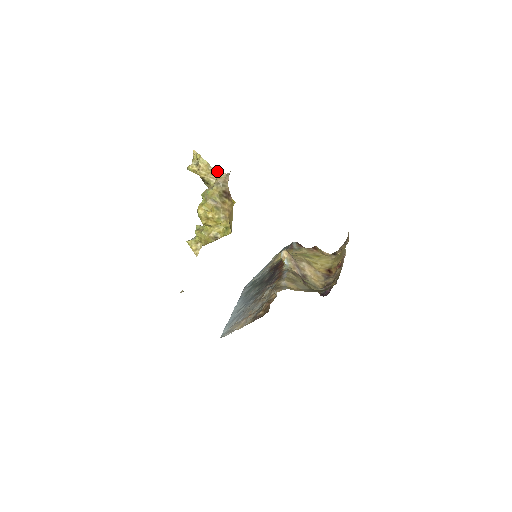
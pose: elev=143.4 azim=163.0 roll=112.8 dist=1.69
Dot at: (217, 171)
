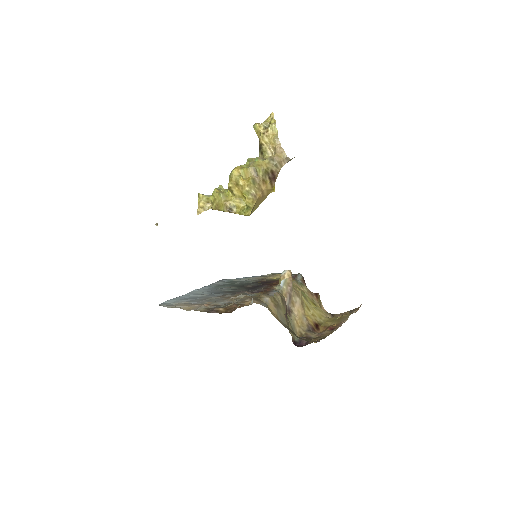
Dot at: (281, 147)
